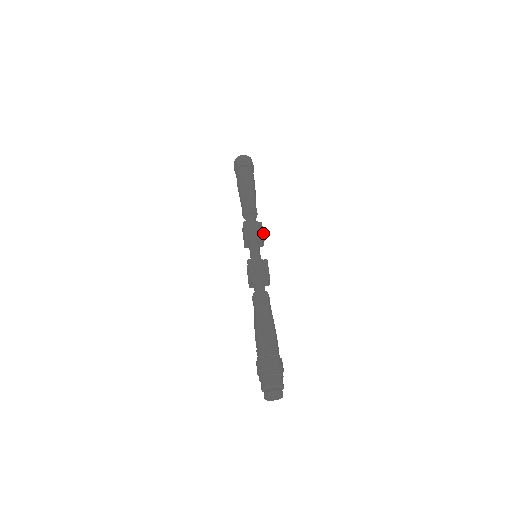
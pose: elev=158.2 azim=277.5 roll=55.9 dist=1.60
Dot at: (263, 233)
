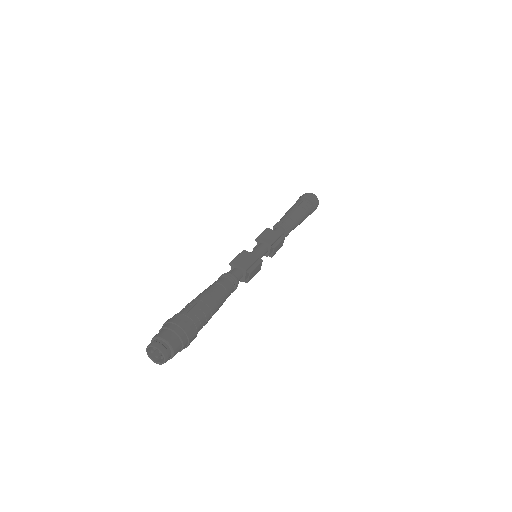
Dot at: (278, 244)
